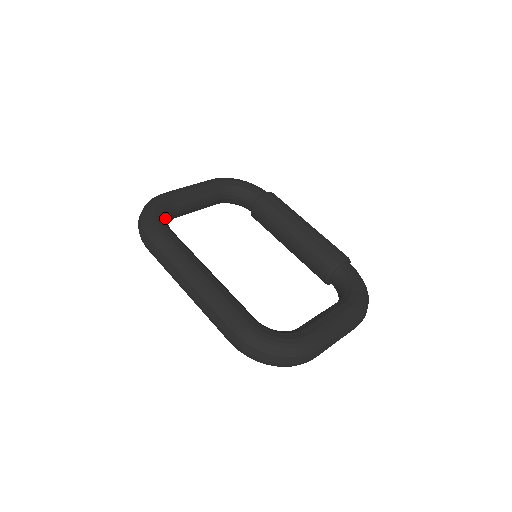
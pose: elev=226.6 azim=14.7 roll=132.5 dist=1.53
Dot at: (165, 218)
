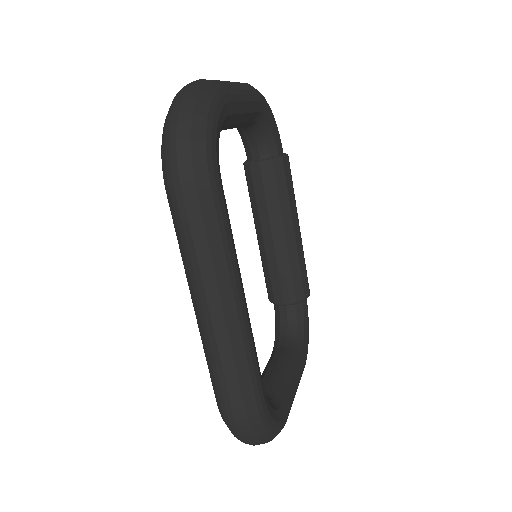
Dot at: occluded
